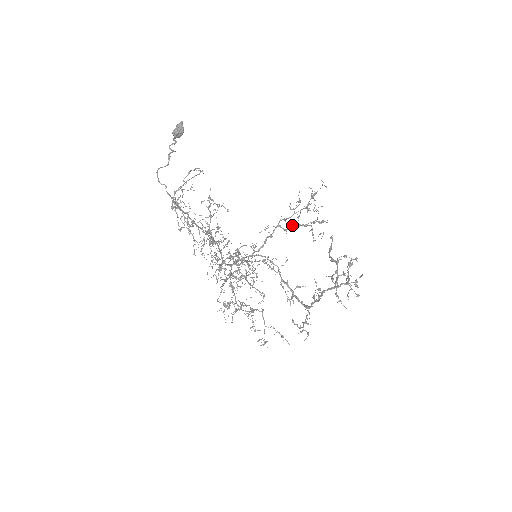
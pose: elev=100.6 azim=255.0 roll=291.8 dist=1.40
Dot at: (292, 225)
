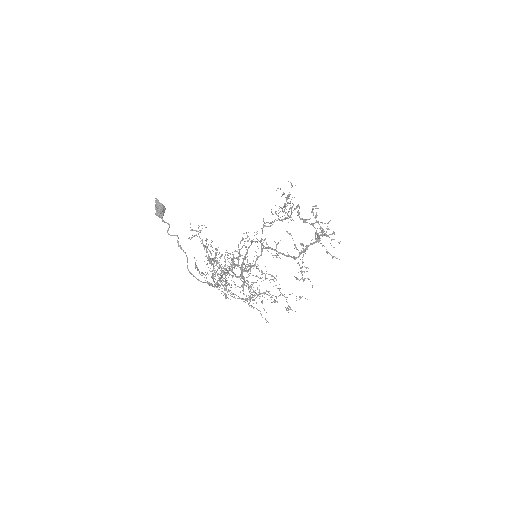
Dot at: occluded
